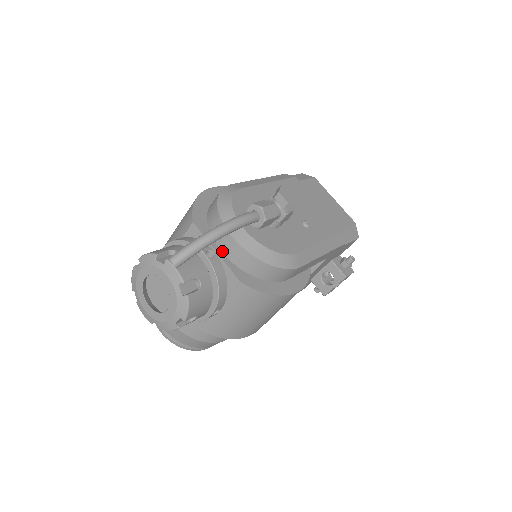
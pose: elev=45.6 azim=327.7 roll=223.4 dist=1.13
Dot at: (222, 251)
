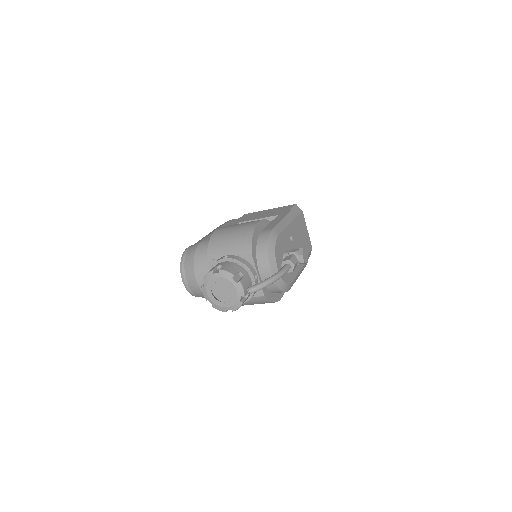
Dot at: (260, 275)
